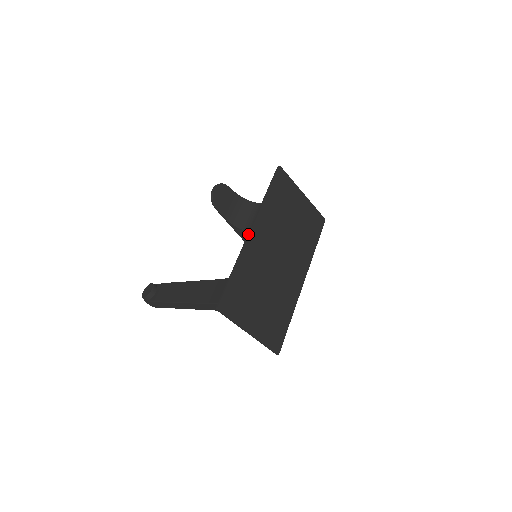
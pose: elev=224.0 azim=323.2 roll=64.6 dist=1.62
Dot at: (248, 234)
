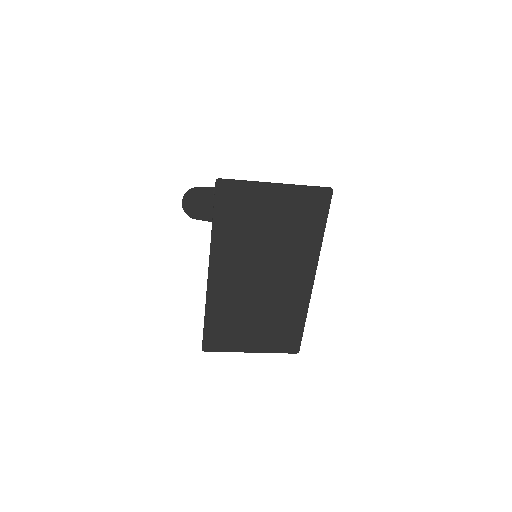
Dot at: occluded
